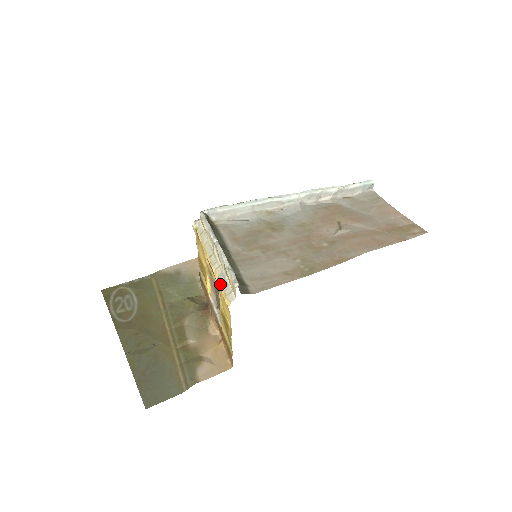
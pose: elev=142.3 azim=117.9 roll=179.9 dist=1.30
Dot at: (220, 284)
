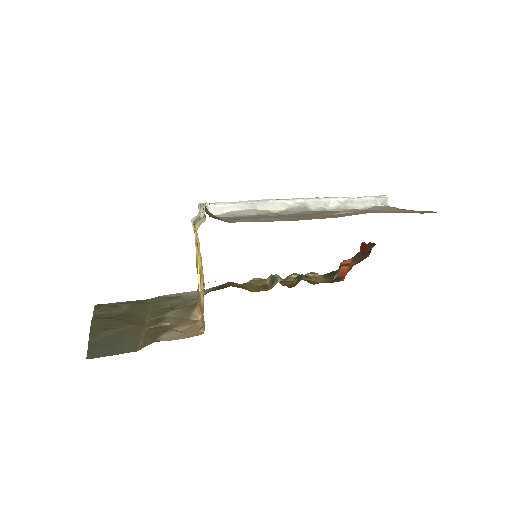
Dot at: (196, 224)
